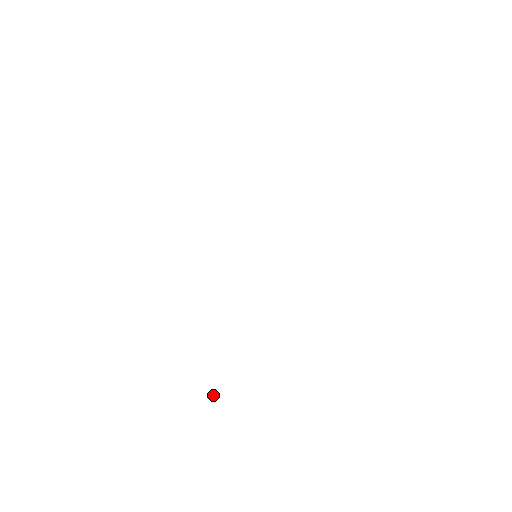
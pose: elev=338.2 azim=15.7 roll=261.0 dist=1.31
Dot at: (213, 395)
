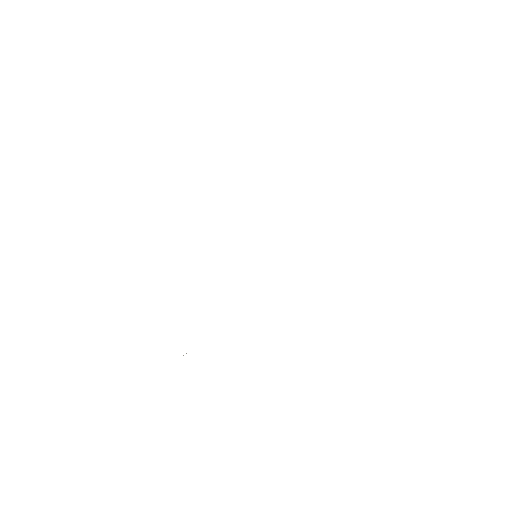
Dot at: occluded
